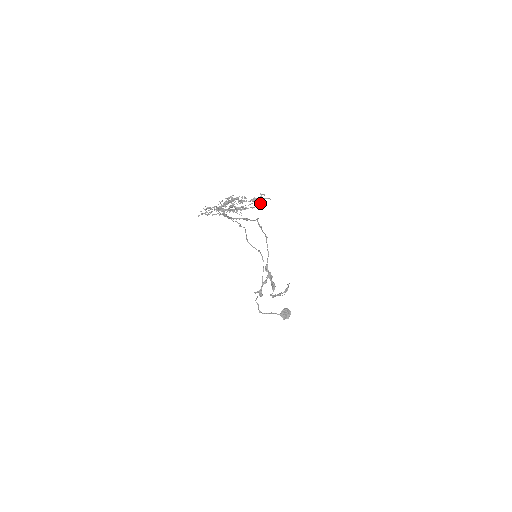
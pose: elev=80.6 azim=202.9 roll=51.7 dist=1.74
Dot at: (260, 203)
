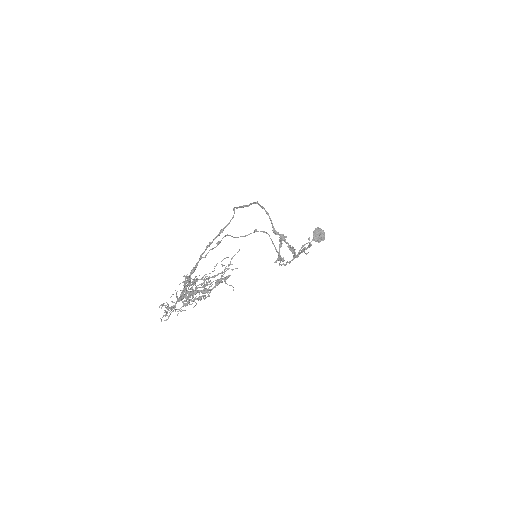
Dot at: (229, 285)
